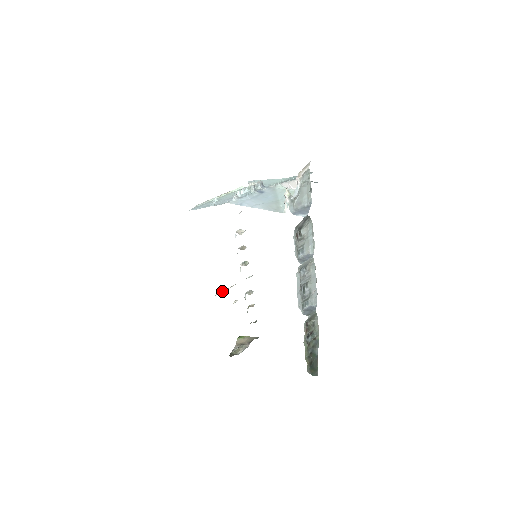
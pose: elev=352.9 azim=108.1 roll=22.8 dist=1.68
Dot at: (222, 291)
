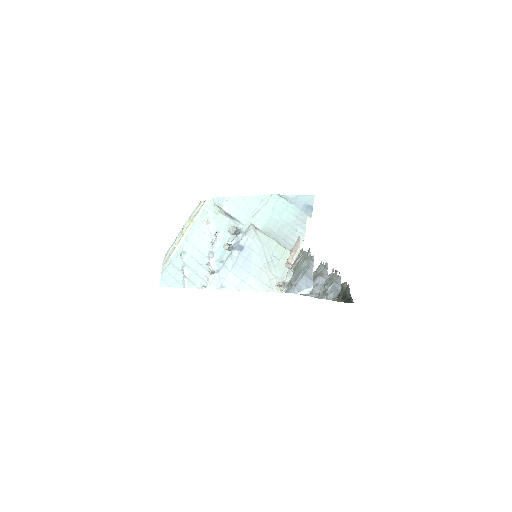
Dot at: occluded
